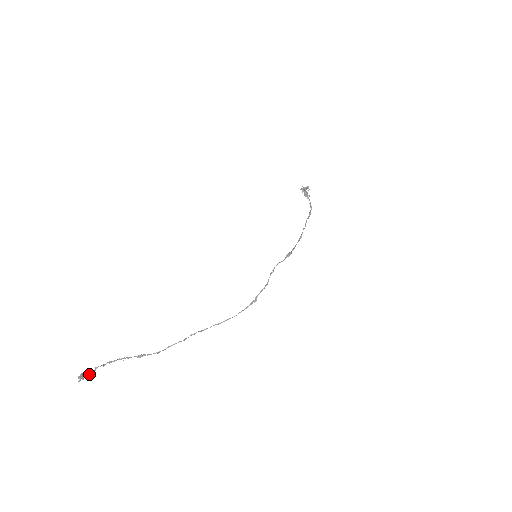
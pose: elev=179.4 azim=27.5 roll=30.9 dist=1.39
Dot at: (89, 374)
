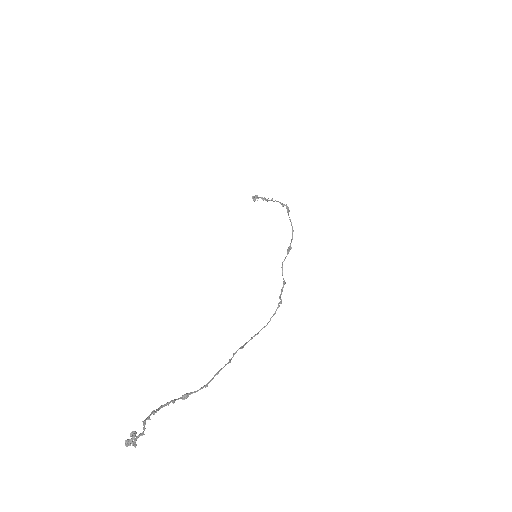
Dot at: (139, 434)
